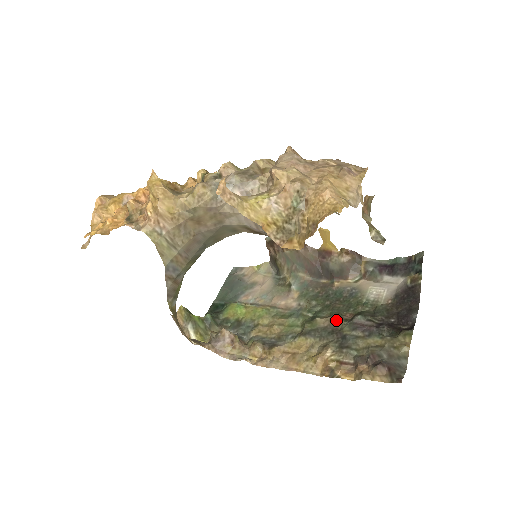
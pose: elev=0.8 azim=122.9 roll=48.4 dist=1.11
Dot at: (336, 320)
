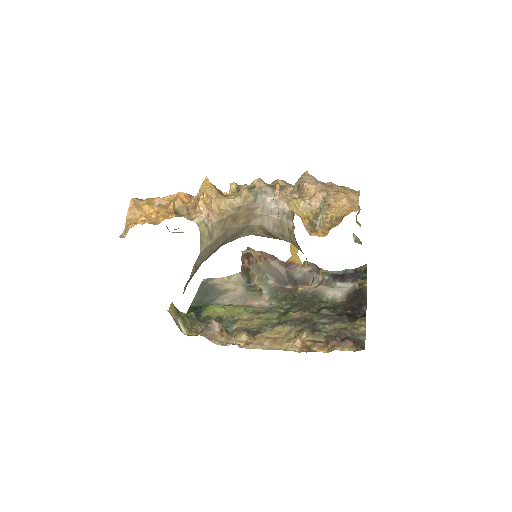
Dot at: (306, 313)
